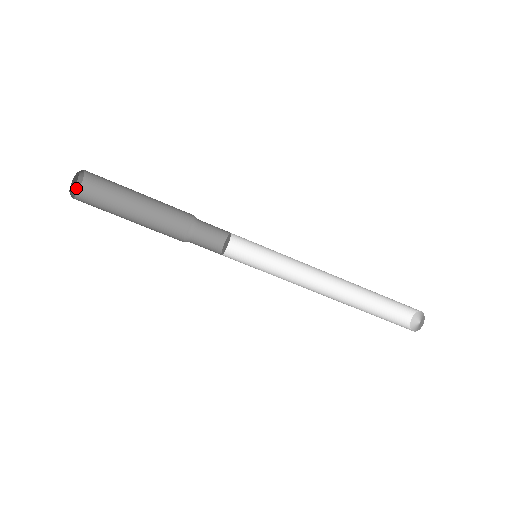
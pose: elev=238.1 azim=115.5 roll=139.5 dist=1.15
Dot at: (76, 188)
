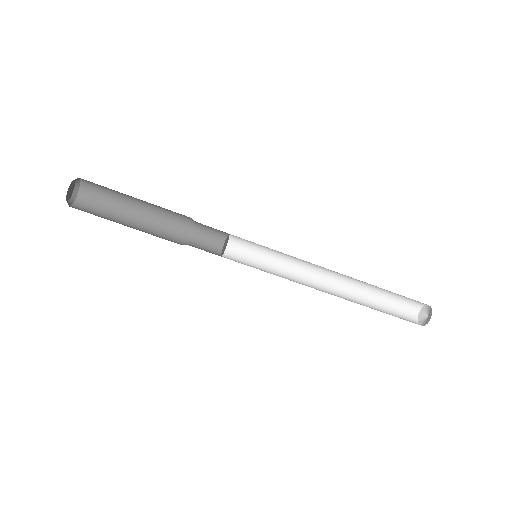
Dot at: (74, 193)
